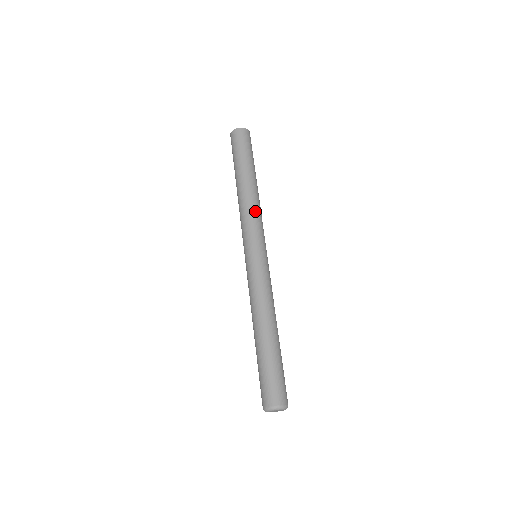
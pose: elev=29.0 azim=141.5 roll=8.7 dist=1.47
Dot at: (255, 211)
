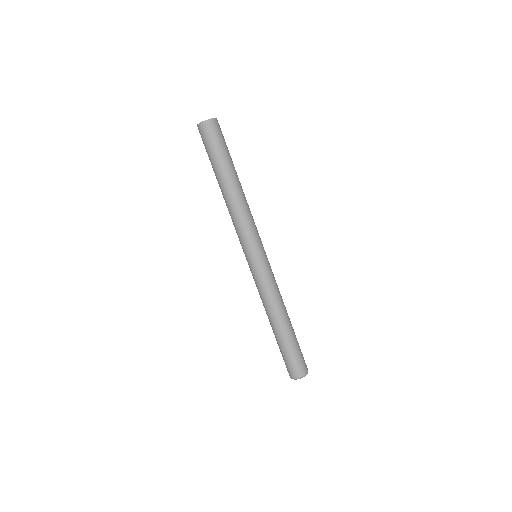
Dot at: (244, 217)
